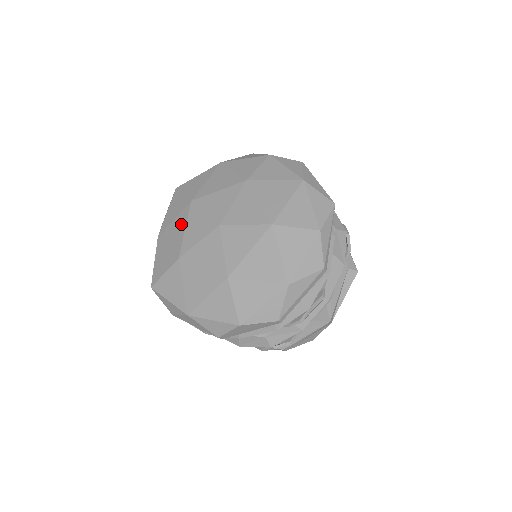
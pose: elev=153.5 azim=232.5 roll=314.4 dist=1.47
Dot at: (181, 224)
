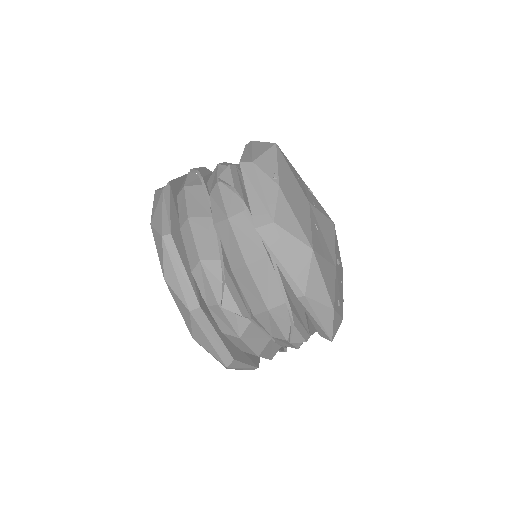
Dot at: occluded
